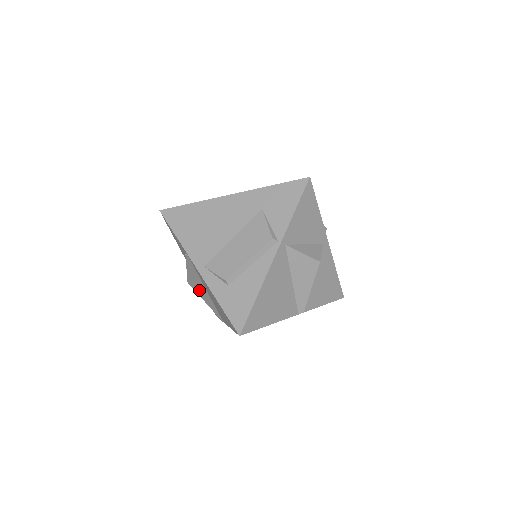
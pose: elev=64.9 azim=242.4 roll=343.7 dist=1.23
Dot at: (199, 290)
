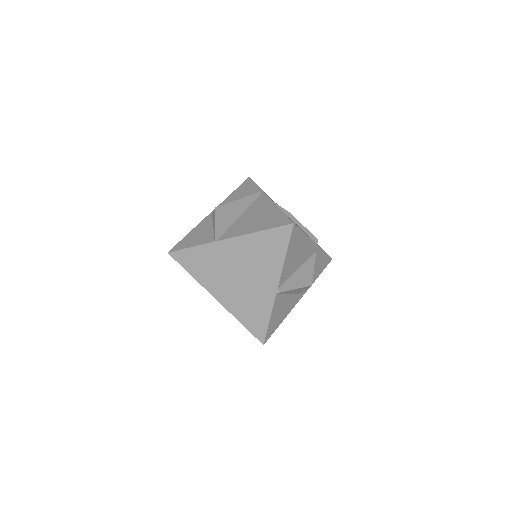
Dot at: (226, 214)
